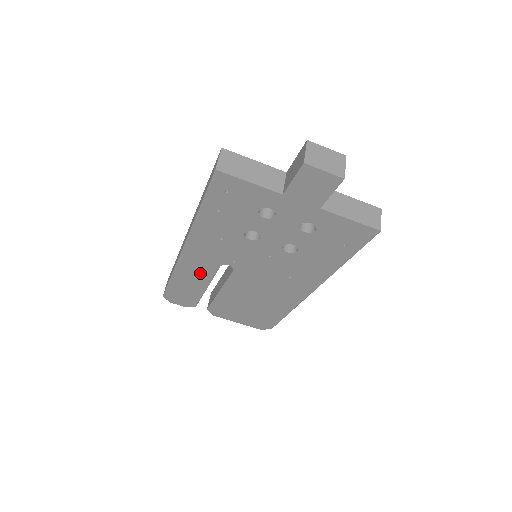
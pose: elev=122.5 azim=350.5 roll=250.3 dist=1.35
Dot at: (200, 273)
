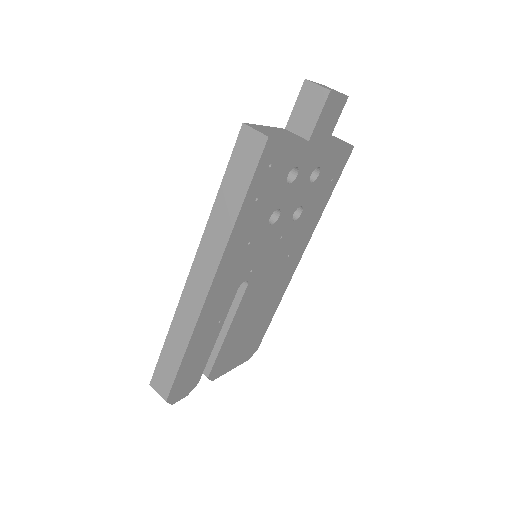
Dot at: (216, 319)
